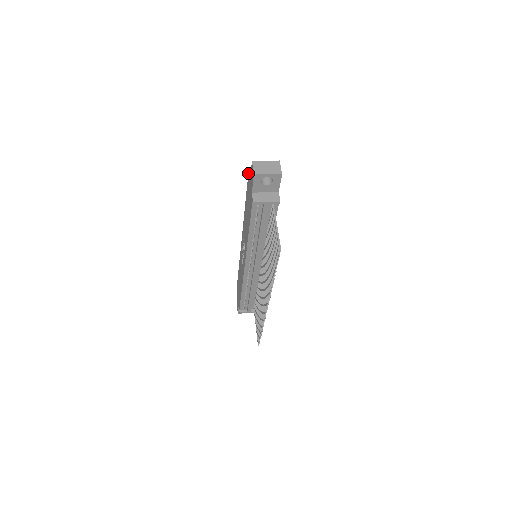
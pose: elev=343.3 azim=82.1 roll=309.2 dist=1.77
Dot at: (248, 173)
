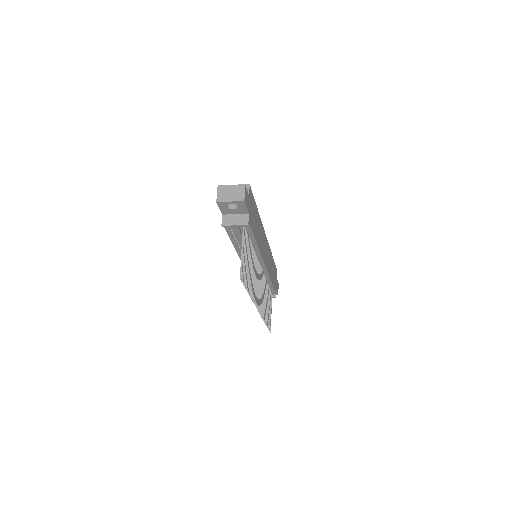
Dot at: occluded
